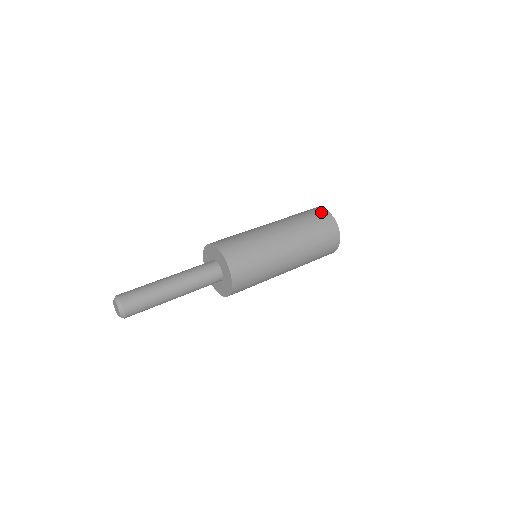
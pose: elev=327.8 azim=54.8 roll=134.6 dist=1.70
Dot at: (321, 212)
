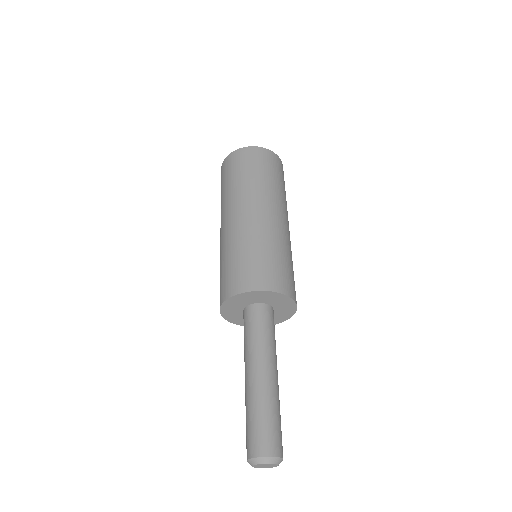
Dot at: (277, 161)
